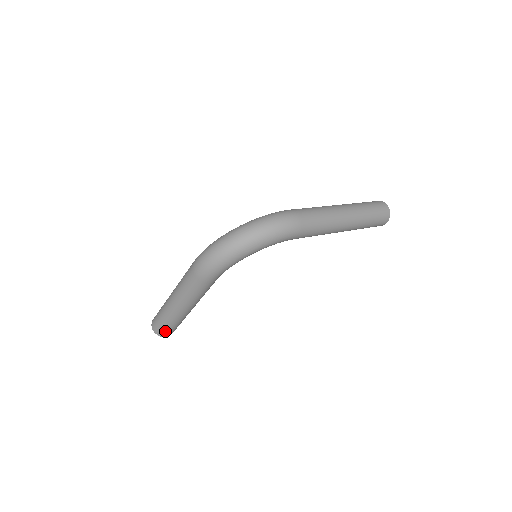
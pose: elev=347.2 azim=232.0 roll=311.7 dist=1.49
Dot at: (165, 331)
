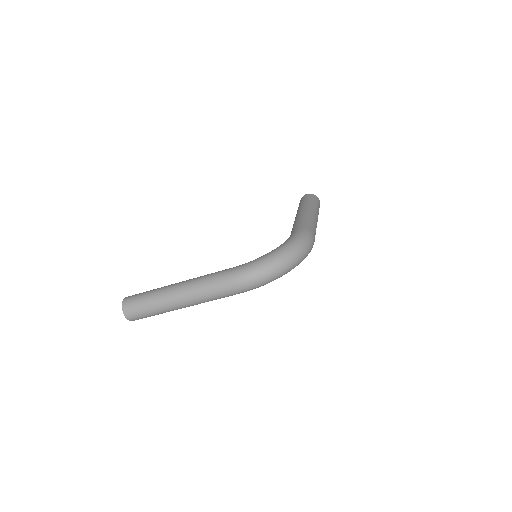
Dot at: occluded
